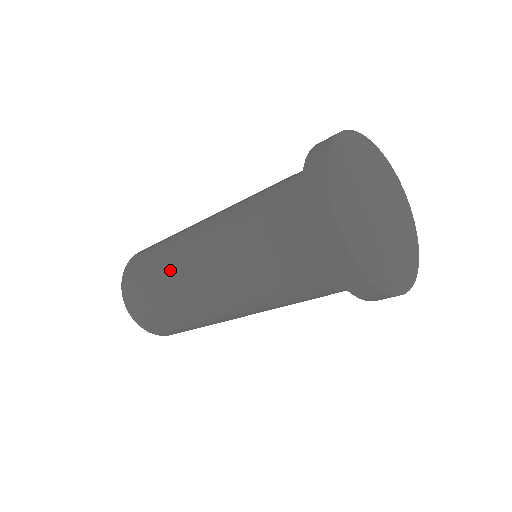
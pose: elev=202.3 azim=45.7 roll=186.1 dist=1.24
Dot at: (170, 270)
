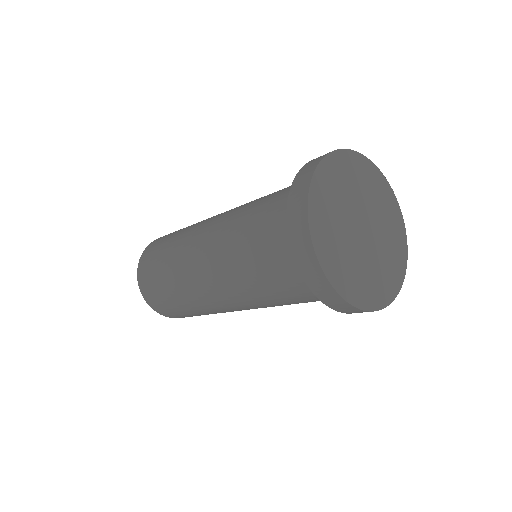
Dot at: (177, 254)
